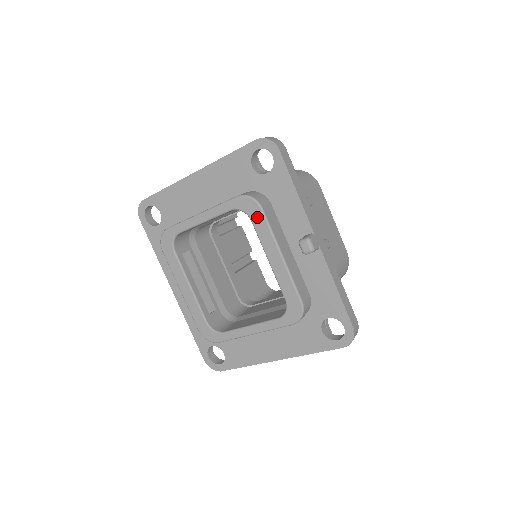
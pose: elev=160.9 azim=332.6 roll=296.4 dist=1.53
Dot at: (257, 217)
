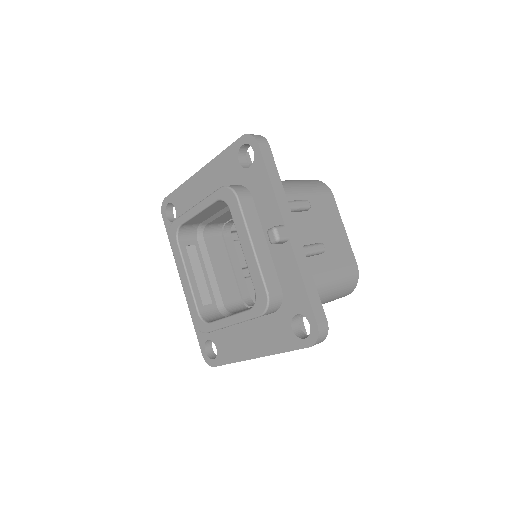
Dot at: (234, 206)
